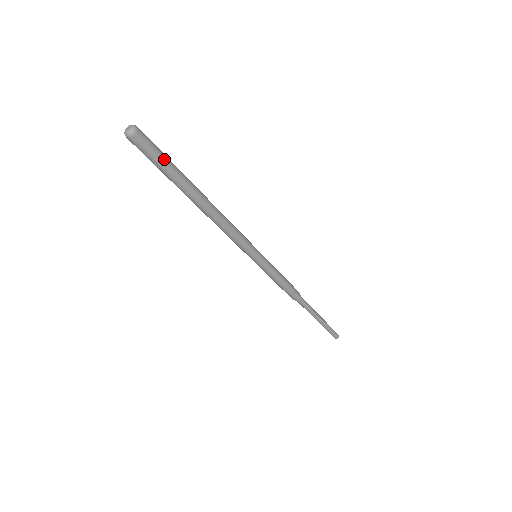
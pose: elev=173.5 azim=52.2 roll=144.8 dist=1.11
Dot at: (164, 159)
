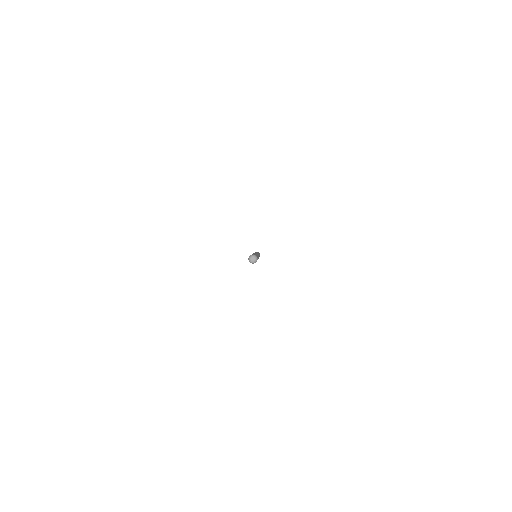
Dot at: occluded
